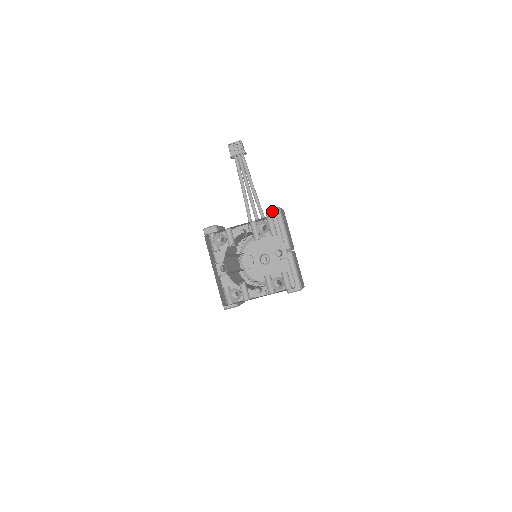
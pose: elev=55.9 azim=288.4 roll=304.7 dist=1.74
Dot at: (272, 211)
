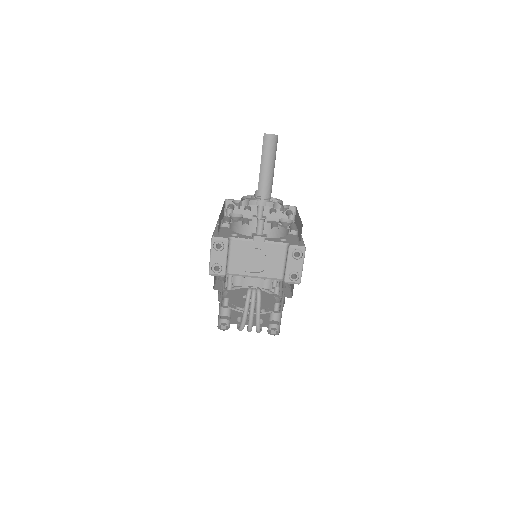
Dot at: occluded
